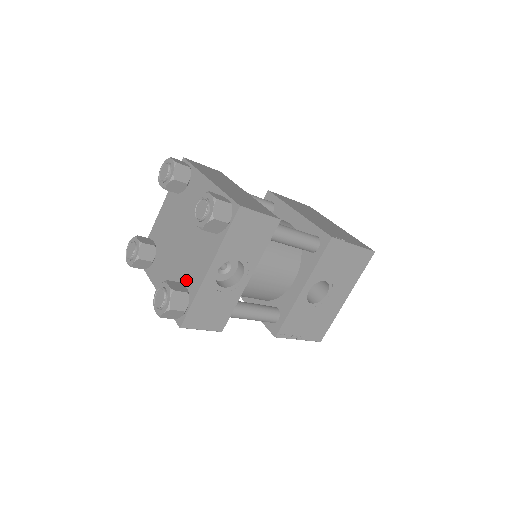
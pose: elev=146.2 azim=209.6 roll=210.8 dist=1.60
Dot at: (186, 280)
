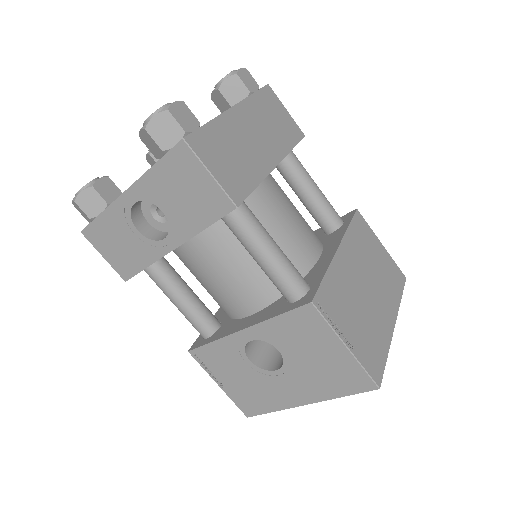
Dot at: occluded
